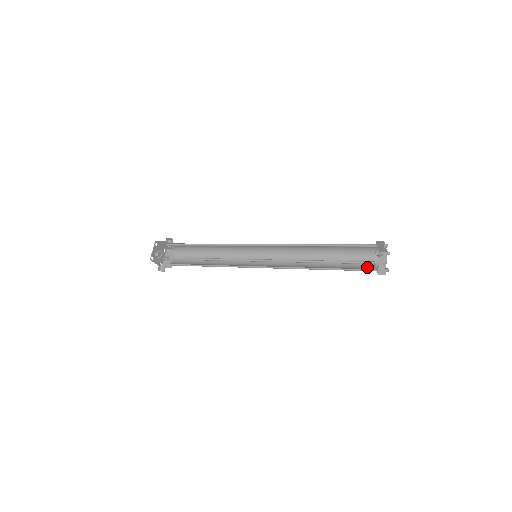
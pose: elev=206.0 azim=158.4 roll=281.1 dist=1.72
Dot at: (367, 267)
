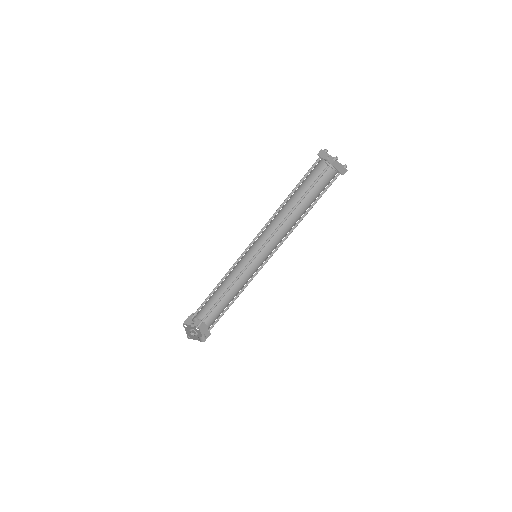
Dot at: (331, 179)
